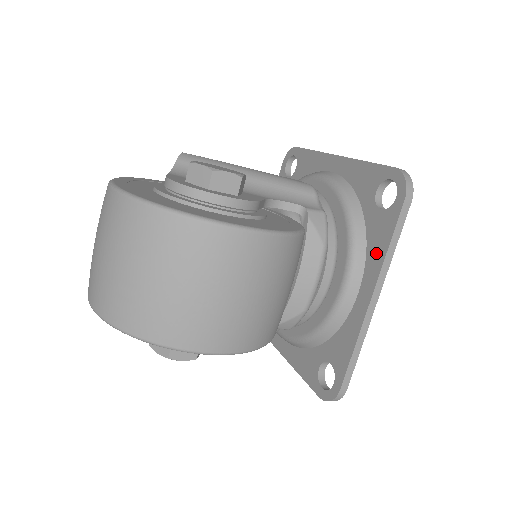
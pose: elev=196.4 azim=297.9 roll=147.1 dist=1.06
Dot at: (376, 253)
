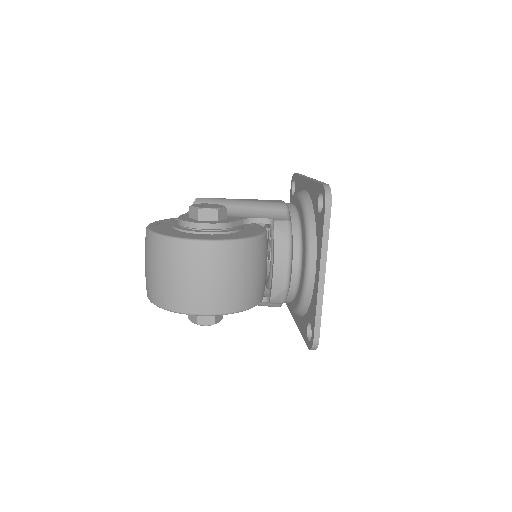
Dot at: (319, 243)
